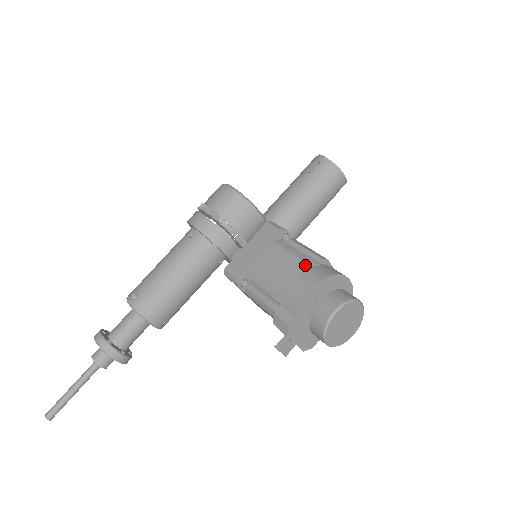
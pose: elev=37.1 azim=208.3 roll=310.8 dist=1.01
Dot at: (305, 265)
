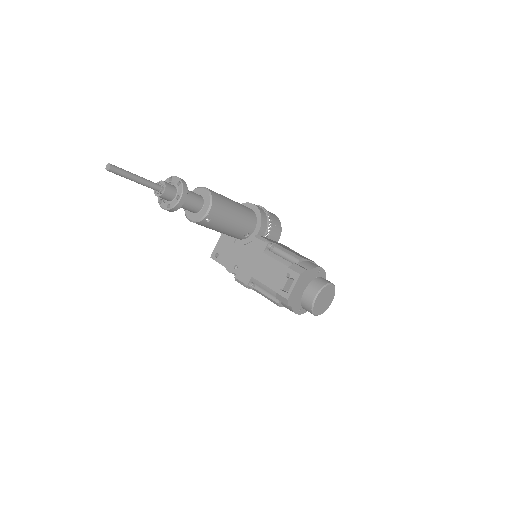
Dot at: occluded
